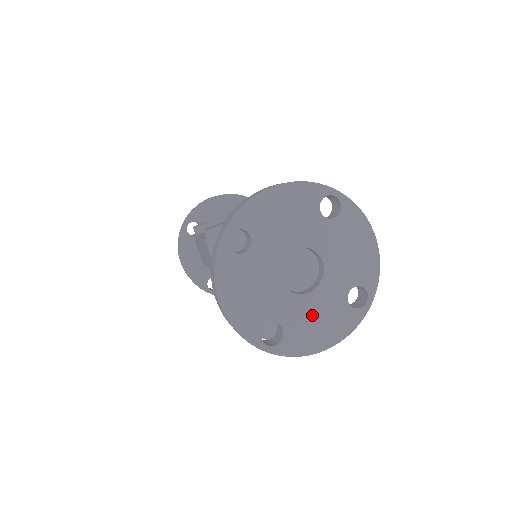
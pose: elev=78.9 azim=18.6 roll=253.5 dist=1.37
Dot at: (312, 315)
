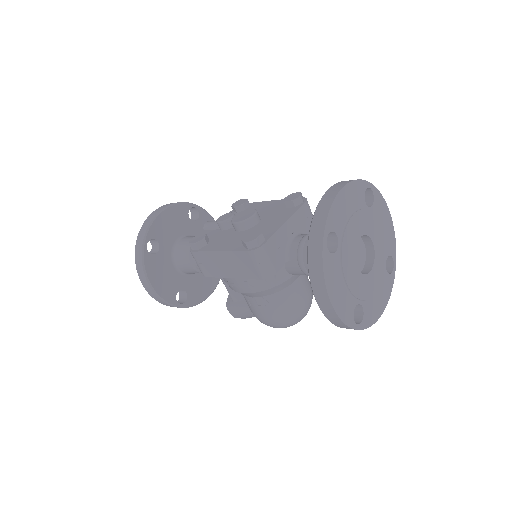
Dot at: (374, 288)
